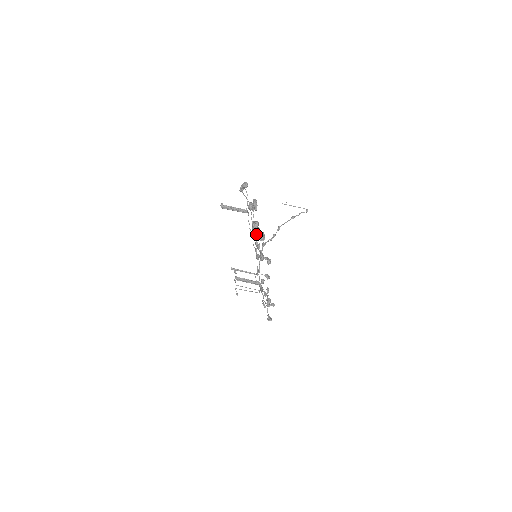
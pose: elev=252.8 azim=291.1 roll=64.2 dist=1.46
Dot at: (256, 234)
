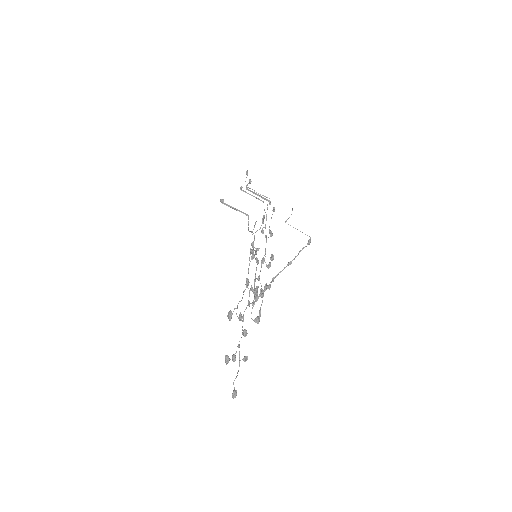
Dot at: (249, 295)
